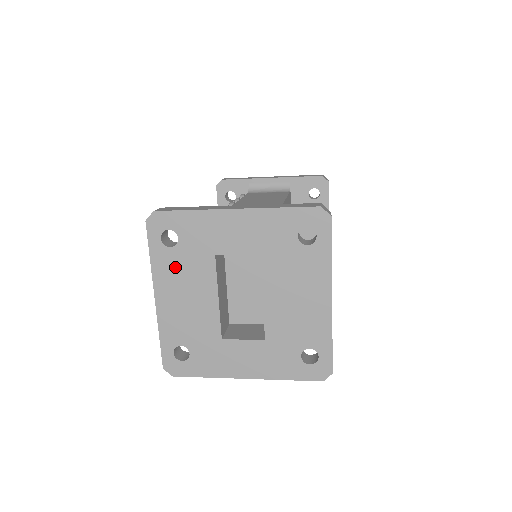
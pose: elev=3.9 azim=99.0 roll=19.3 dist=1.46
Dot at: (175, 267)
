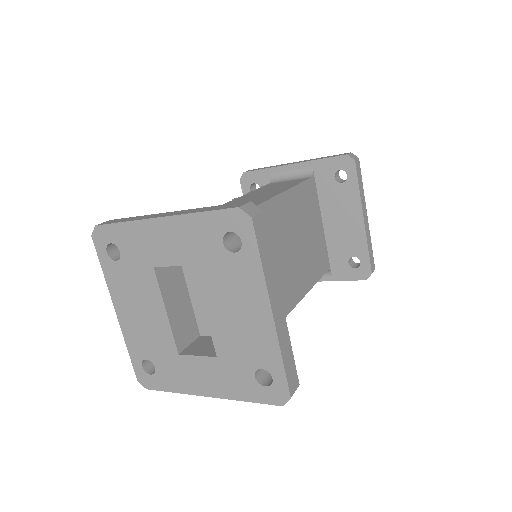
Dot at: (124, 281)
